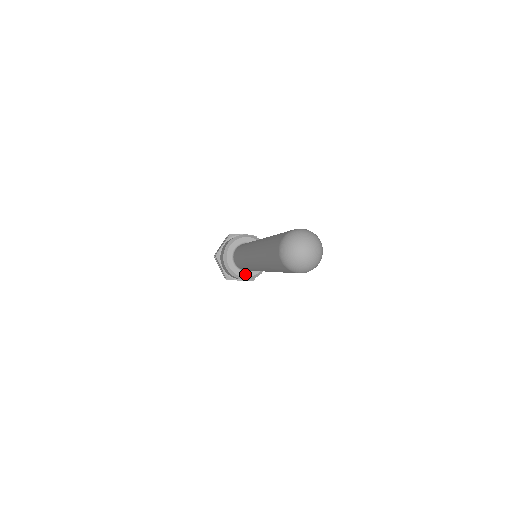
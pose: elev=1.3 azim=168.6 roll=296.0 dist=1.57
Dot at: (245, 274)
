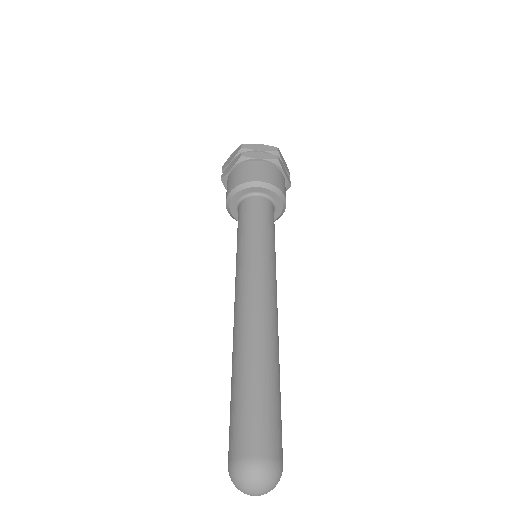
Dot at: occluded
